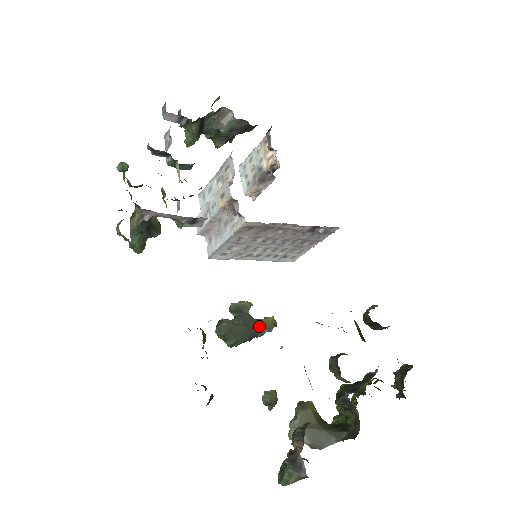
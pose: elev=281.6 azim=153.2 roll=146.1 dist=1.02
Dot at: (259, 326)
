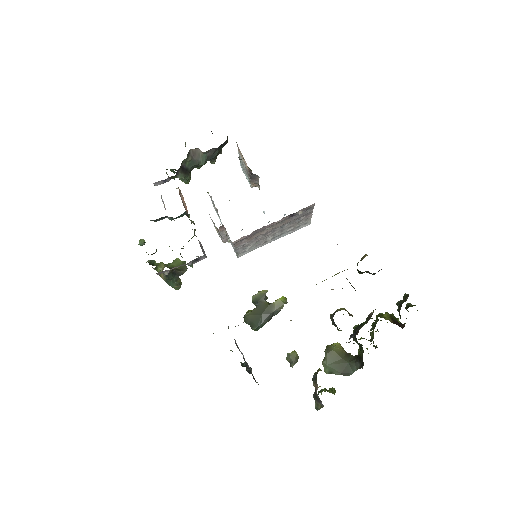
Dot at: (272, 309)
